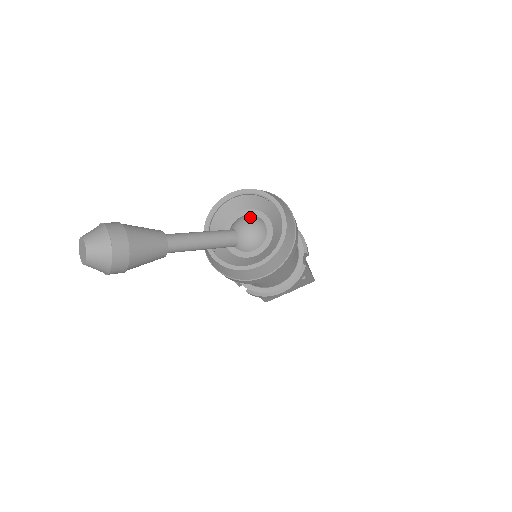
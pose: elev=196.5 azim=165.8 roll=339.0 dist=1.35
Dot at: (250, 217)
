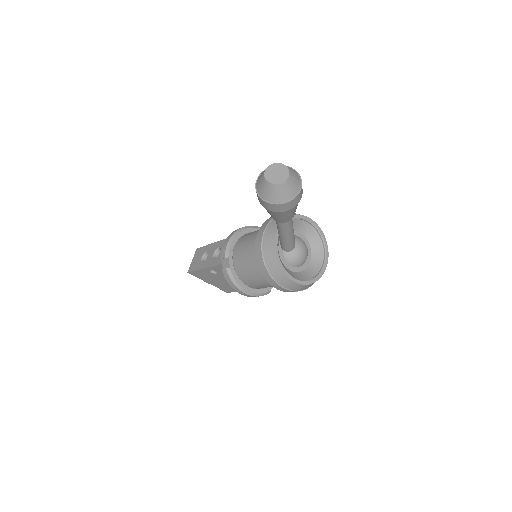
Dot at: occluded
